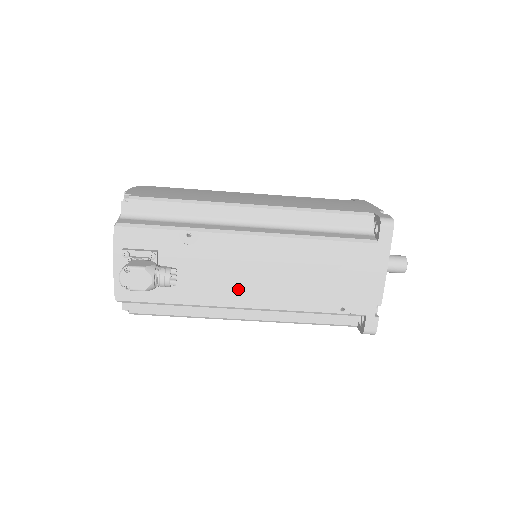
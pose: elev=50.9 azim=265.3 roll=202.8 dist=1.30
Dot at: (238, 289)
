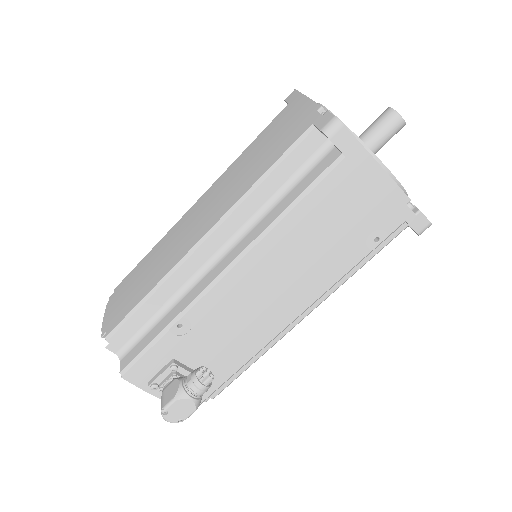
Dot at: (268, 318)
